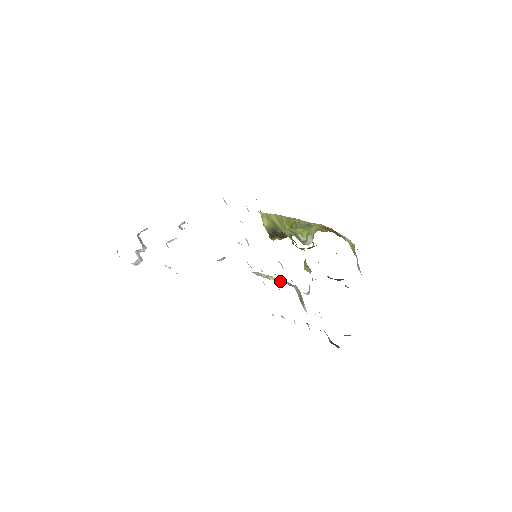
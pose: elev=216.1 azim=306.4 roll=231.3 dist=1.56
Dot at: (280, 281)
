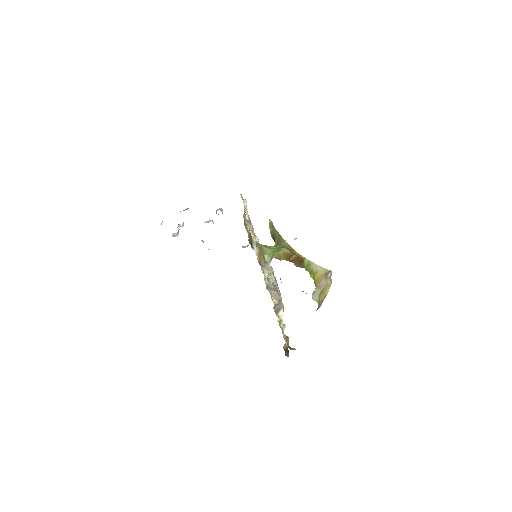
Dot at: (272, 282)
